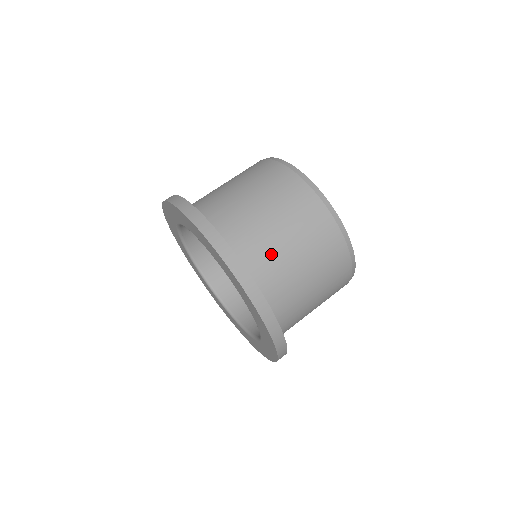
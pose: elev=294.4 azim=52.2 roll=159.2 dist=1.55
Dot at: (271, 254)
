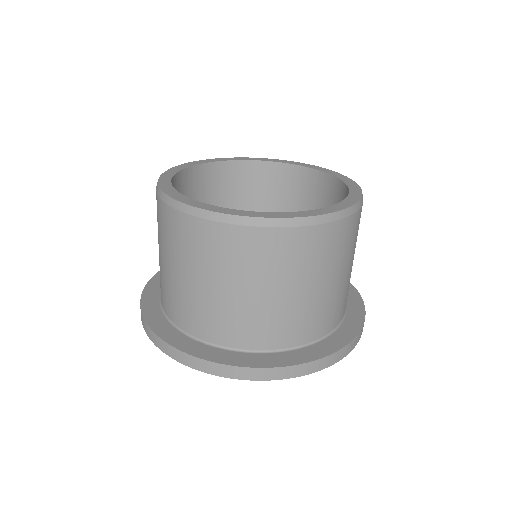
Dot at: (205, 309)
